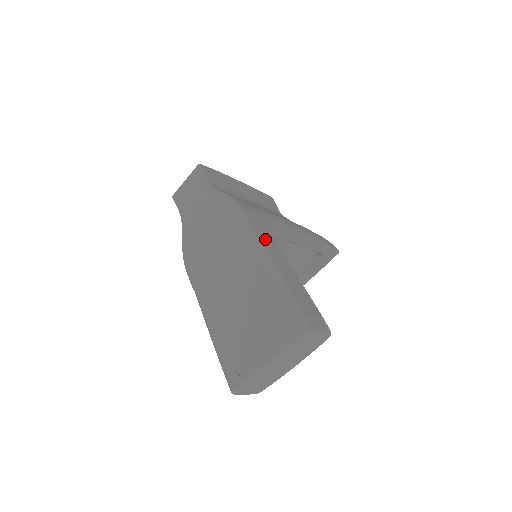
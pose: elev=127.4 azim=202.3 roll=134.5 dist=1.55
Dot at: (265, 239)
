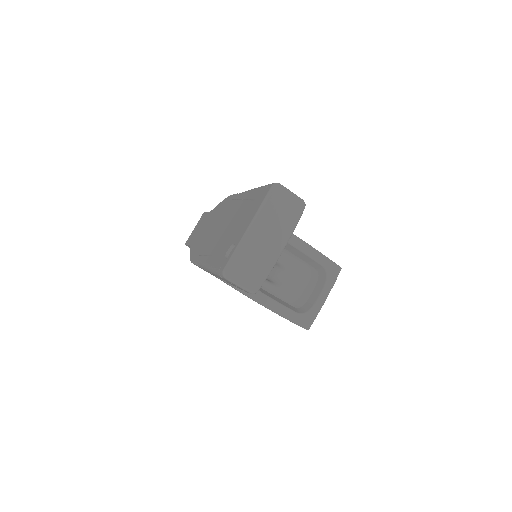
Dot at: occluded
